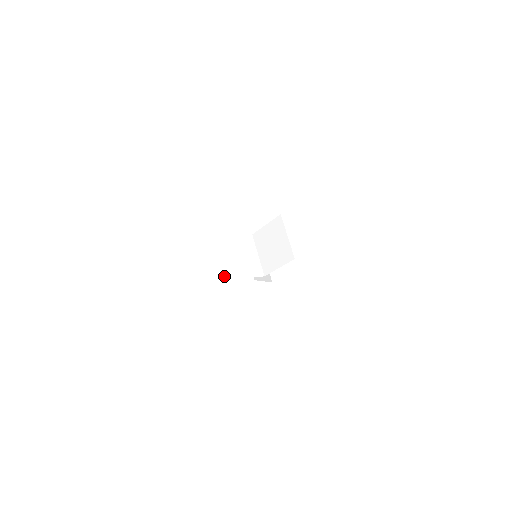
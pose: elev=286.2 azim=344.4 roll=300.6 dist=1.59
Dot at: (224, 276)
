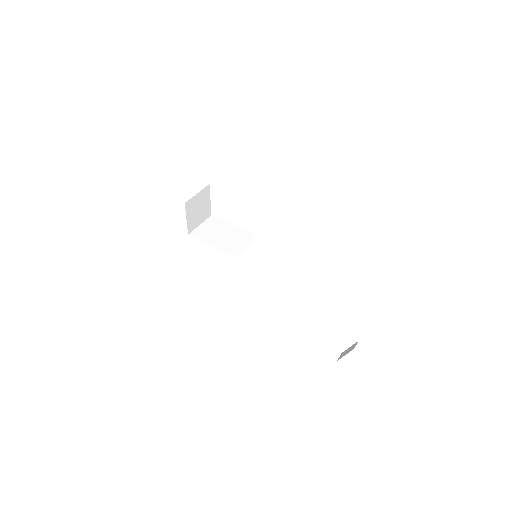
Dot at: (204, 240)
